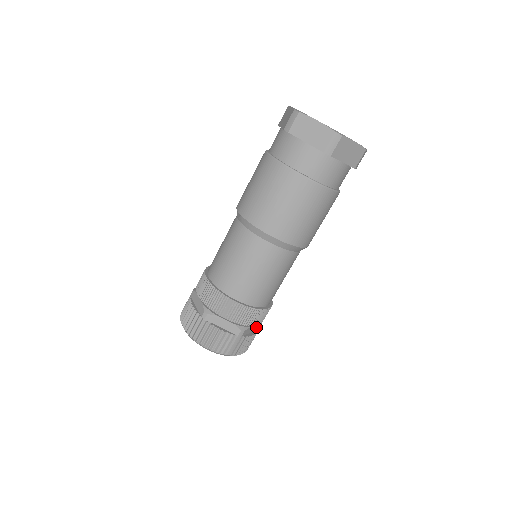
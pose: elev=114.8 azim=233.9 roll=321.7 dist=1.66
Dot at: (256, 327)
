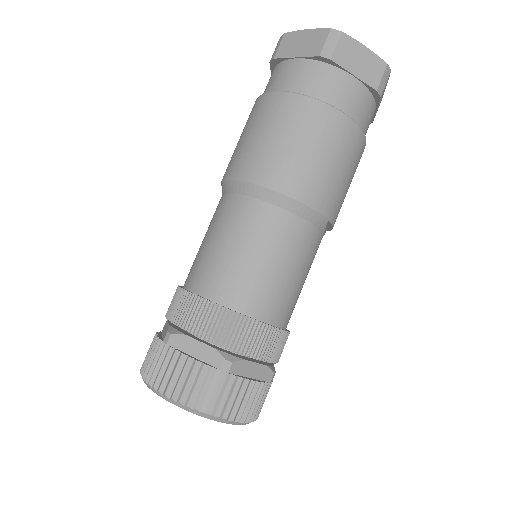
Dot at: (261, 372)
